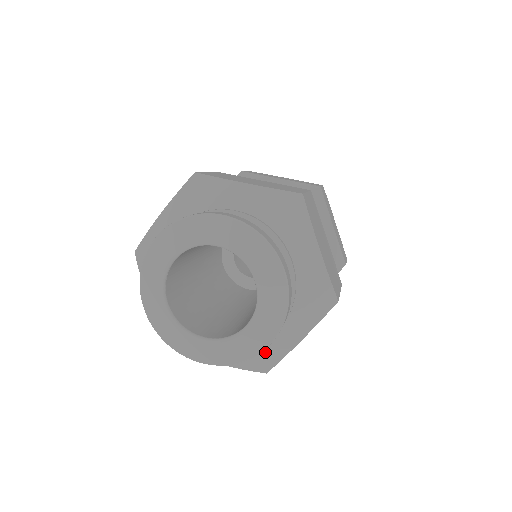
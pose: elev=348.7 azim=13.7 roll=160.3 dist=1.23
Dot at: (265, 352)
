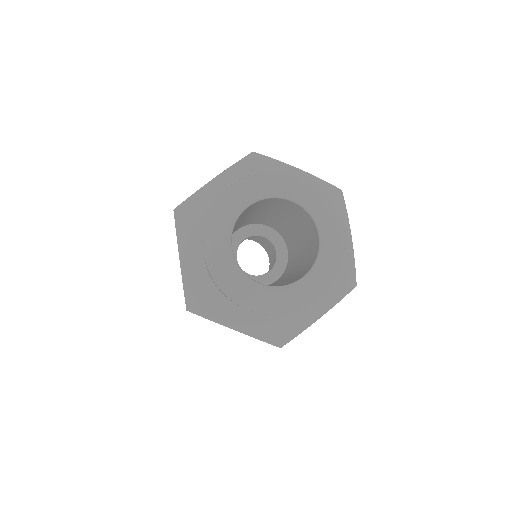
Dot at: (290, 321)
